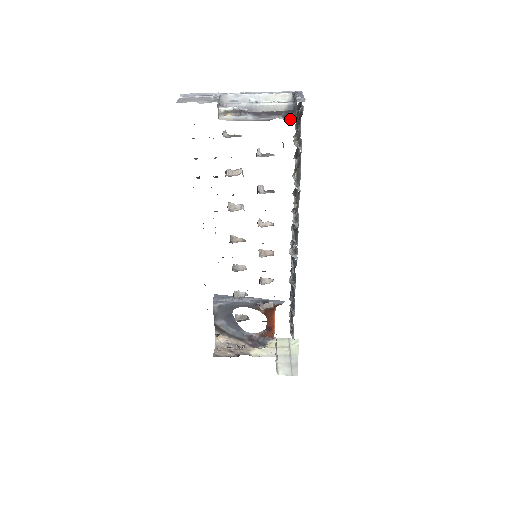
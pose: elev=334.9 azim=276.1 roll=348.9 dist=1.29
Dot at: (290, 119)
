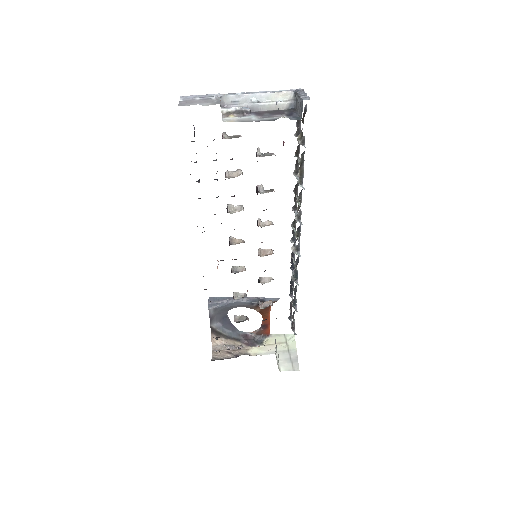
Dot at: (295, 118)
